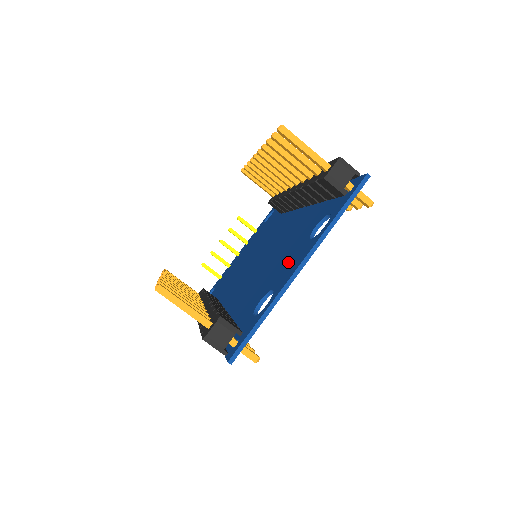
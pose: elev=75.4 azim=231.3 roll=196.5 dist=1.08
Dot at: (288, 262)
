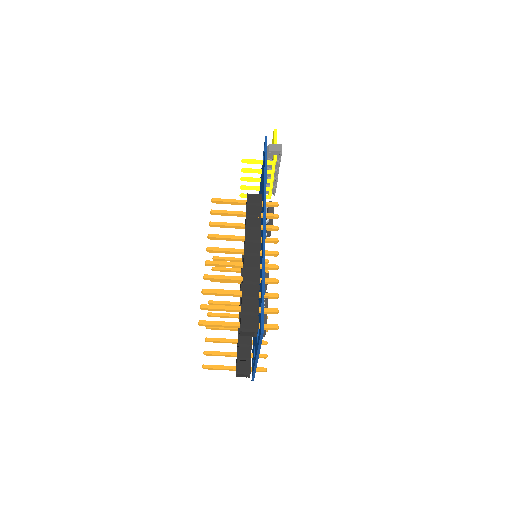
Dot at: occluded
